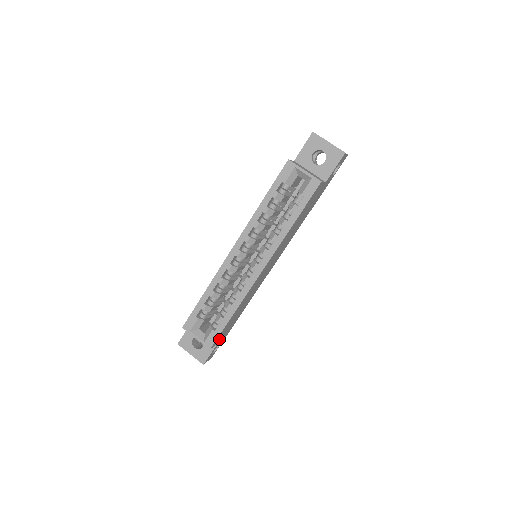
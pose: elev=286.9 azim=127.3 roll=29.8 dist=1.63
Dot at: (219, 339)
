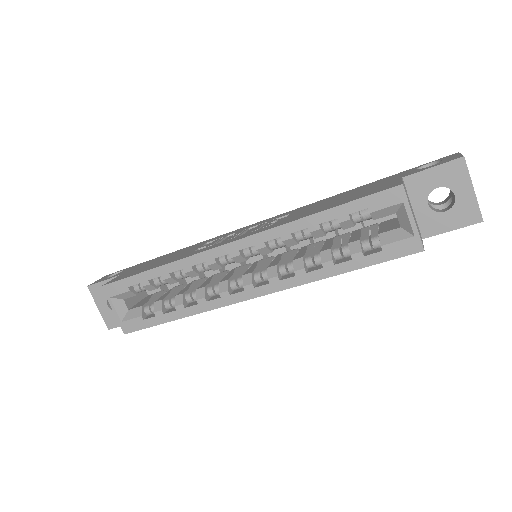
Dot at: occluded
